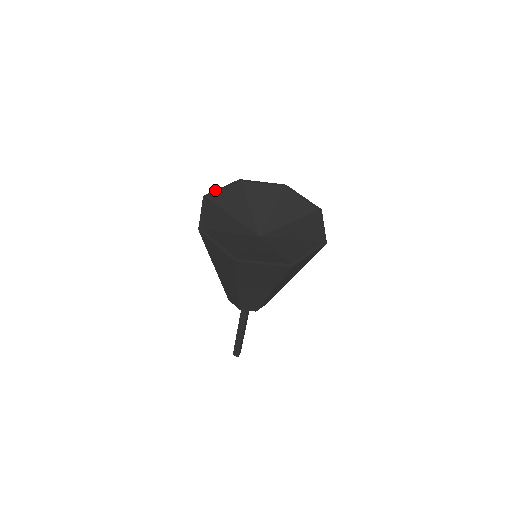
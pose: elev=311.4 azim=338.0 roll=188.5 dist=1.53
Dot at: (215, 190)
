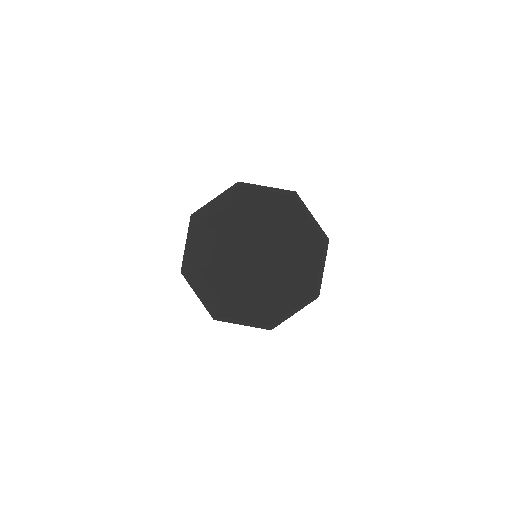
Dot at: occluded
